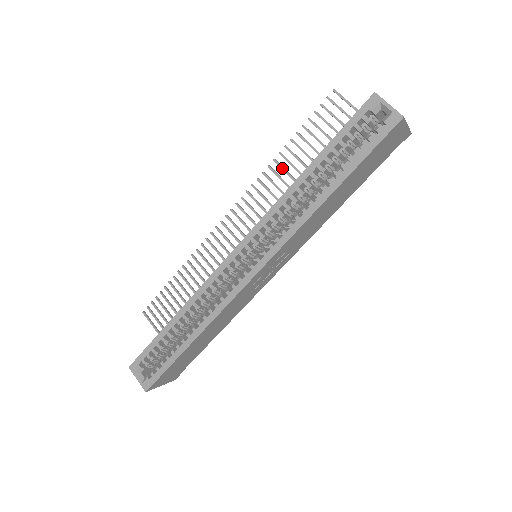
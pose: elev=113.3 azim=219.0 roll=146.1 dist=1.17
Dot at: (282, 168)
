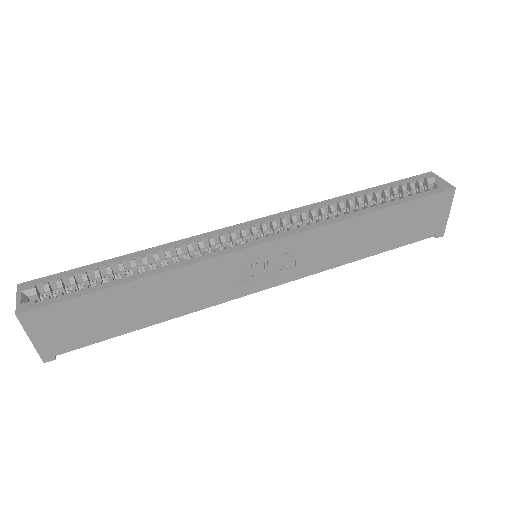
Dot at: occluded
